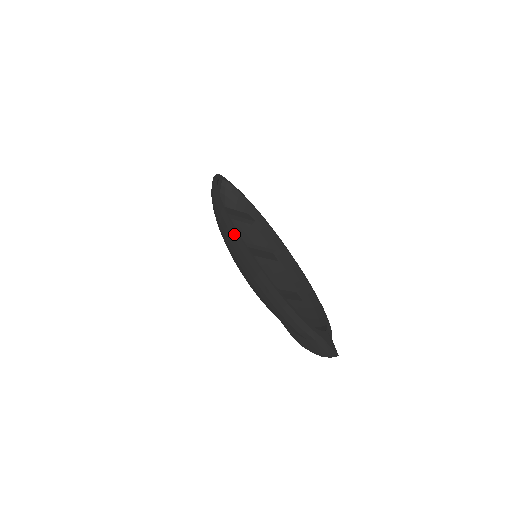
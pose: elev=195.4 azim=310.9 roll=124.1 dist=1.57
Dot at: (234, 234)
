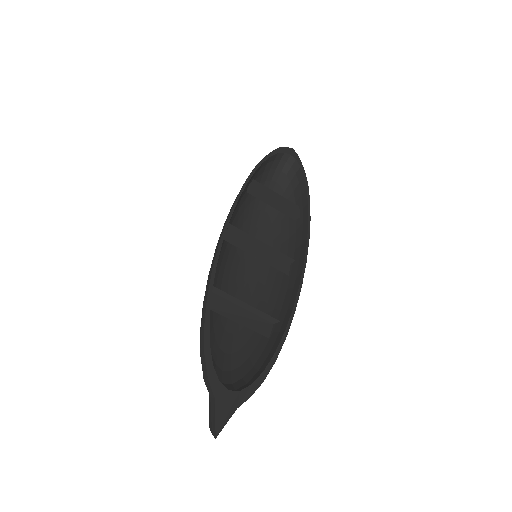
Dot at: (228, 215)
